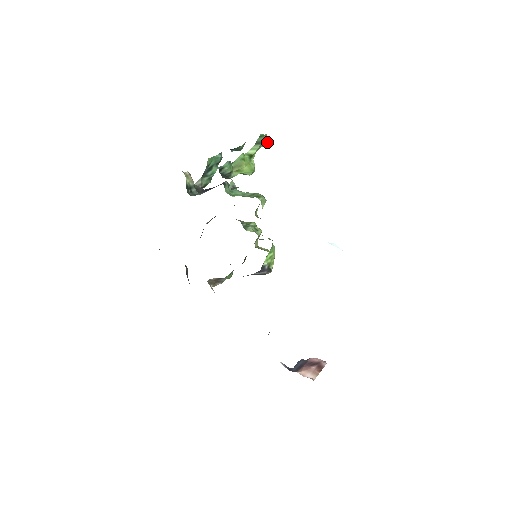
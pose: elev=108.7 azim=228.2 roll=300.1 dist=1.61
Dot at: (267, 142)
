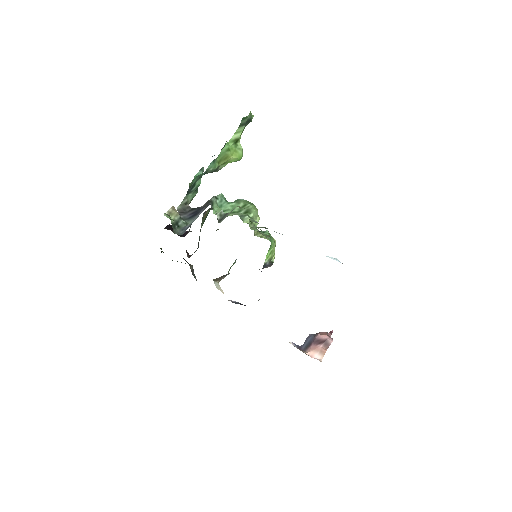
Dot at: (252, 118)
